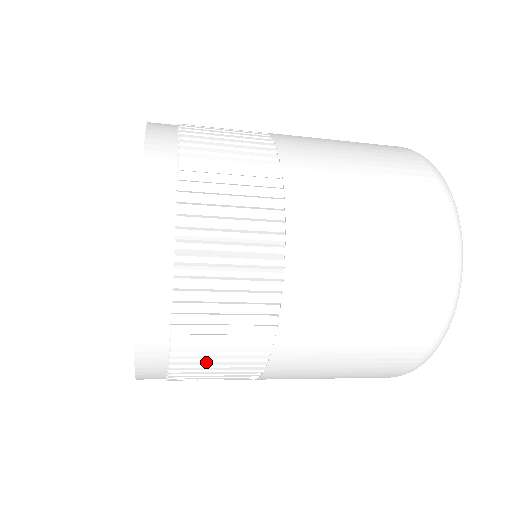
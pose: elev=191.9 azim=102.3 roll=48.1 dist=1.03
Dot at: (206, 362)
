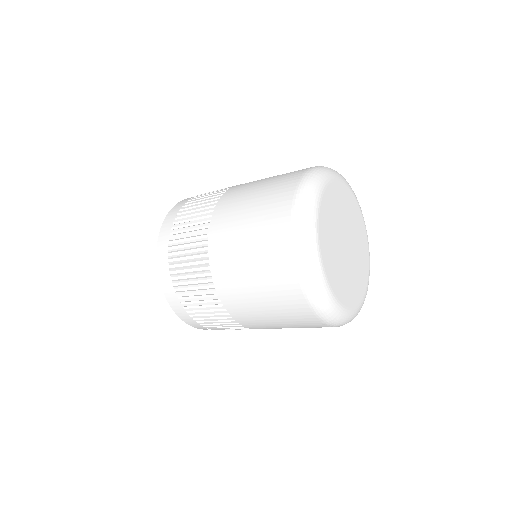
Dot at: occluded
